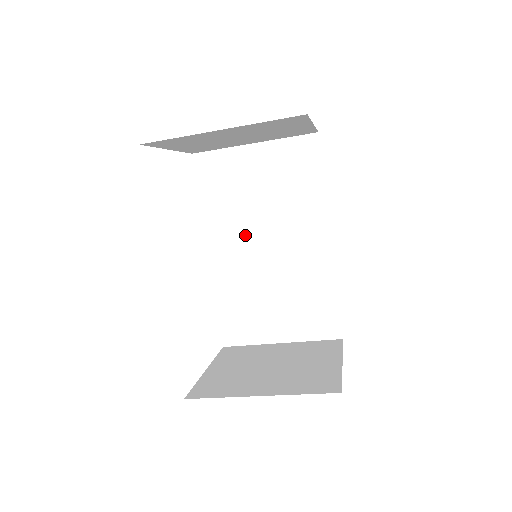
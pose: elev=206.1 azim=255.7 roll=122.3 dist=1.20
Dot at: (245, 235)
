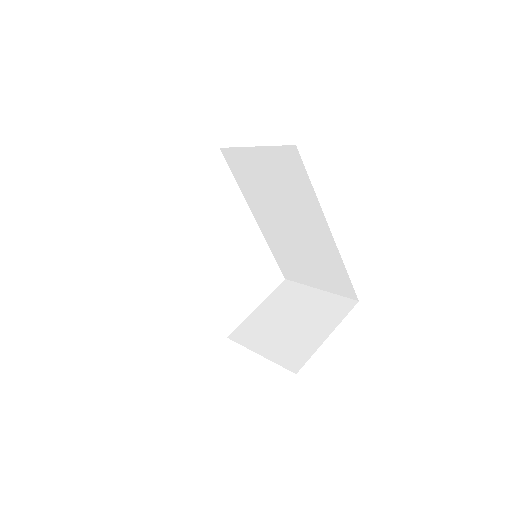
Dot at: (273, 213)
